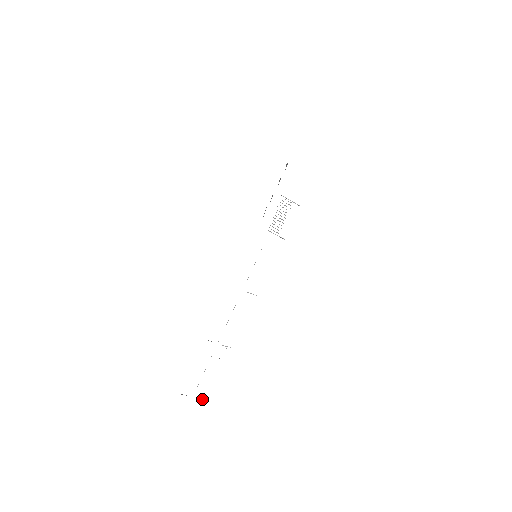
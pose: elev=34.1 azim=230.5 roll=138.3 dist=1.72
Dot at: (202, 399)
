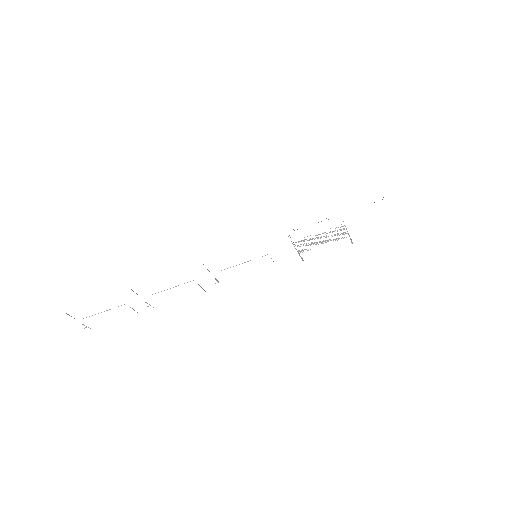
Dot at: occluded
